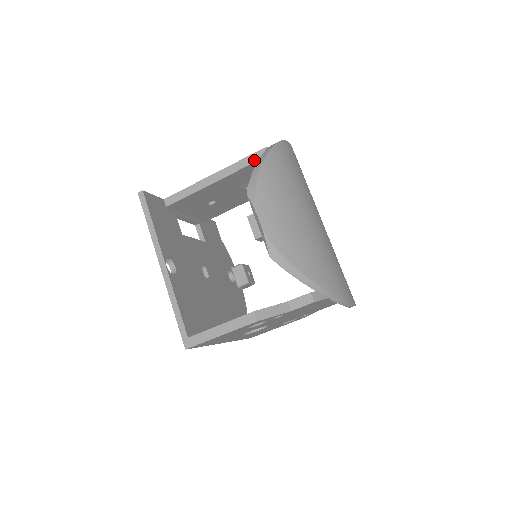
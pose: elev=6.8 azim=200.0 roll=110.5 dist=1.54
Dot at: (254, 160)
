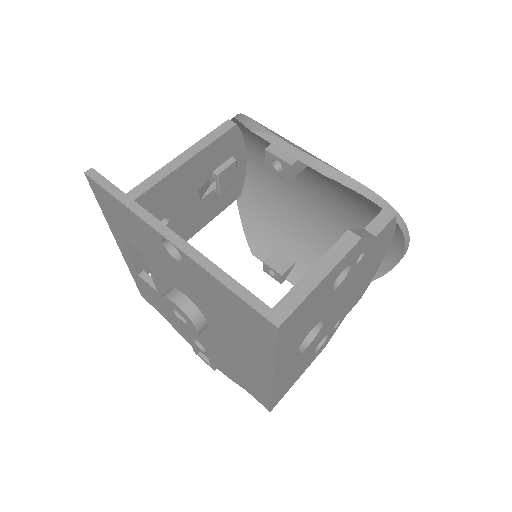
Dot at: (220, 133)
